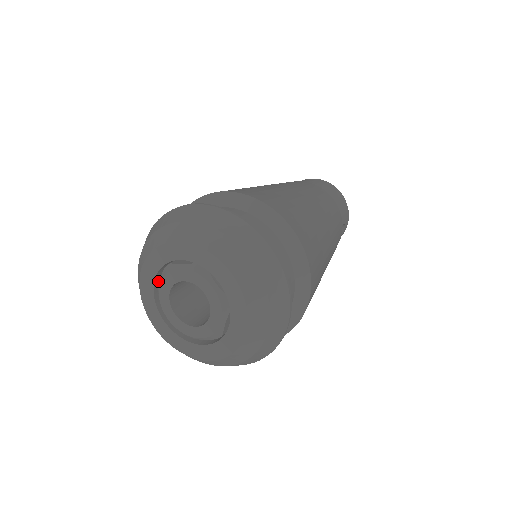
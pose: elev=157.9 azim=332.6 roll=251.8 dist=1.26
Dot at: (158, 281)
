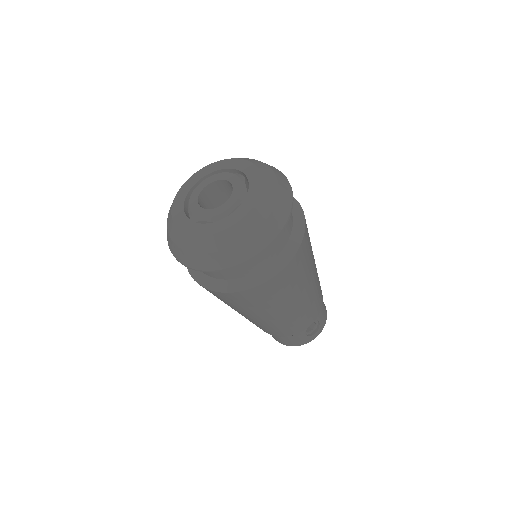
Dot at: occluded
